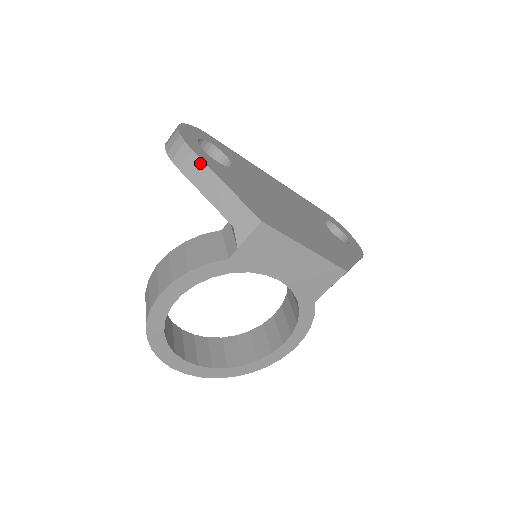
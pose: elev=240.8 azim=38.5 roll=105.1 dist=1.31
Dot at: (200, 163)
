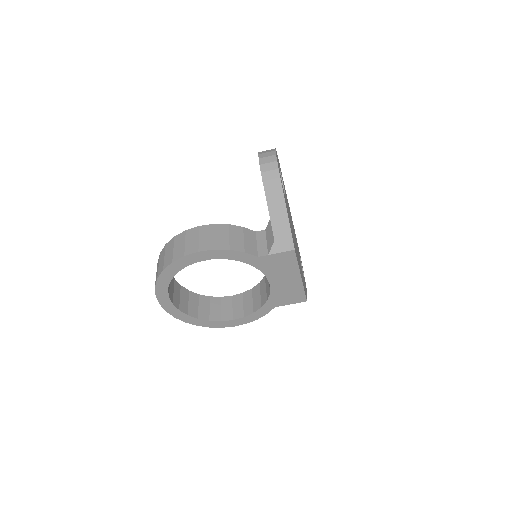
Dot at: (280, 189)
